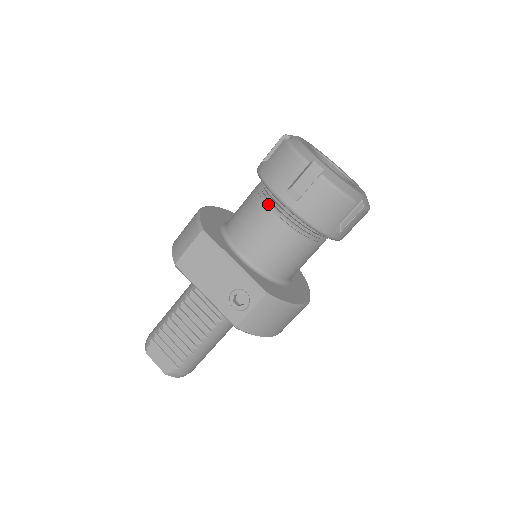
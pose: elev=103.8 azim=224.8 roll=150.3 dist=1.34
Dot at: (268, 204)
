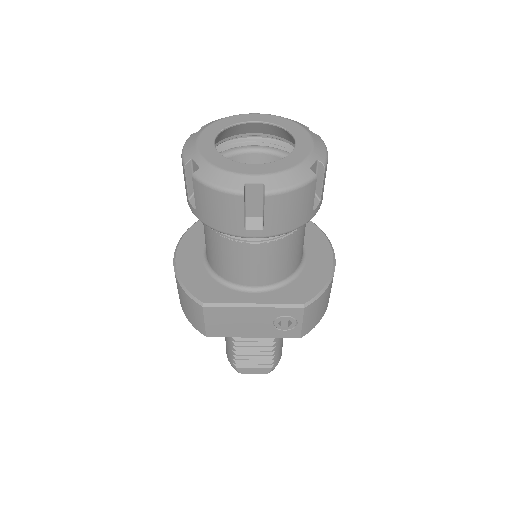
Dot at: (235, 239)
